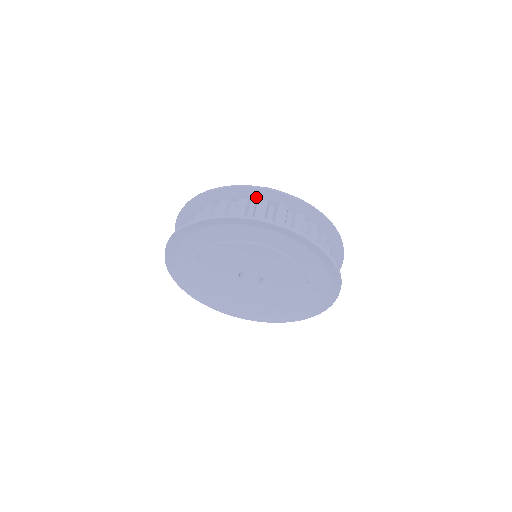
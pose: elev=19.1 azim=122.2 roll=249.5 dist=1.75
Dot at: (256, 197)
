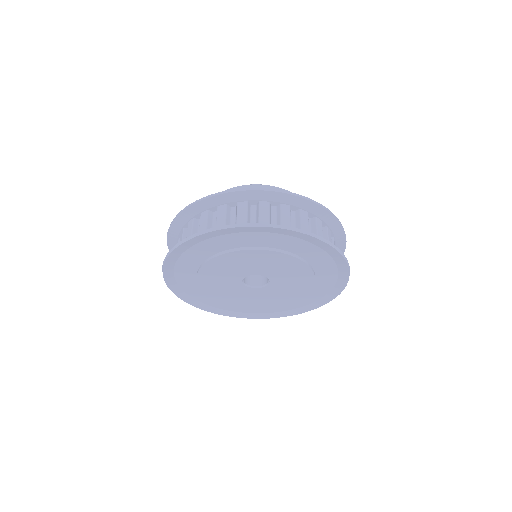
Dot at: (299, 206)
